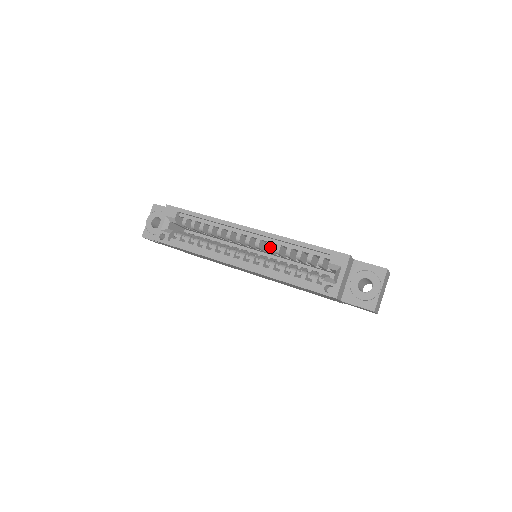
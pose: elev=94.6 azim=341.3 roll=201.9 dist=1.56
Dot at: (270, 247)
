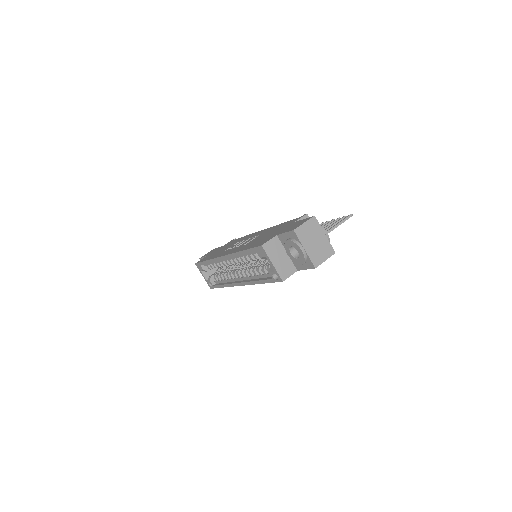
Dot at: occluded
